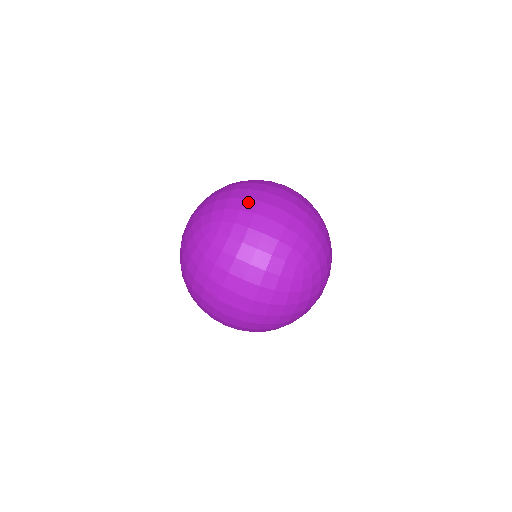
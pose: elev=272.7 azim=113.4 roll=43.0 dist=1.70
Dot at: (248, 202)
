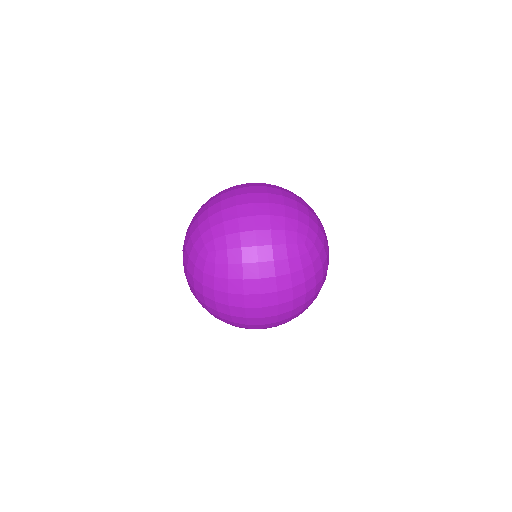
Dot at: (227, 211)
